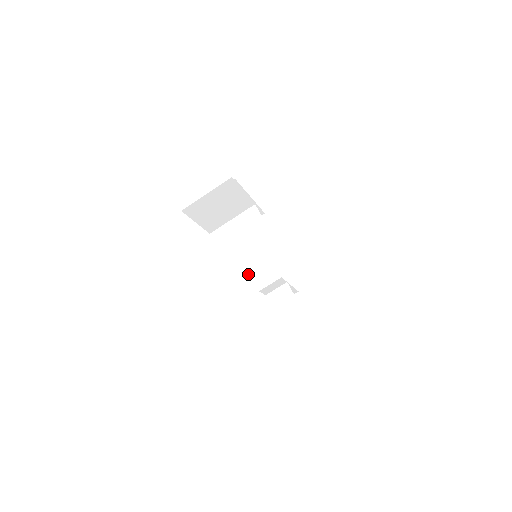
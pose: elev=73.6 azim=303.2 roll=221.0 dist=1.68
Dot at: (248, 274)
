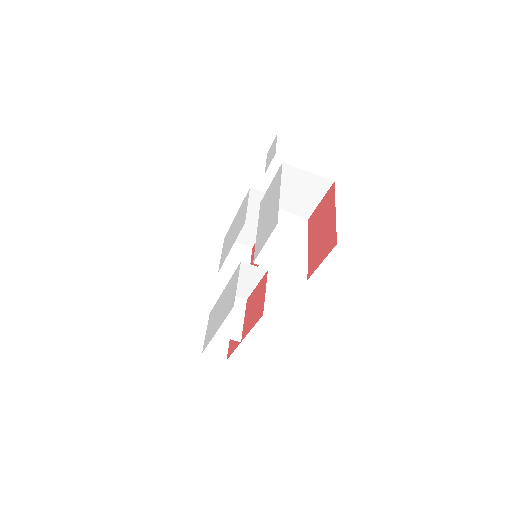
Dot at: (272, 251)
